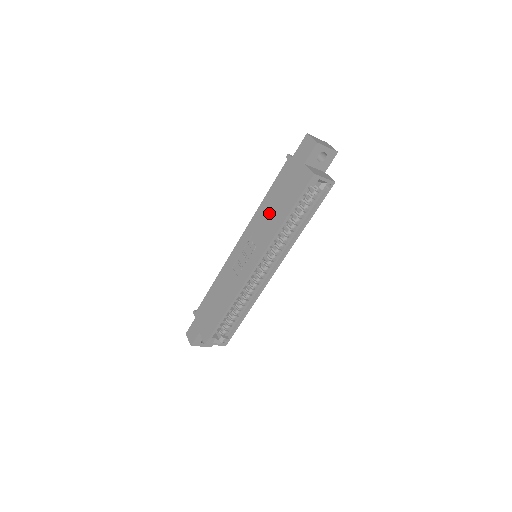
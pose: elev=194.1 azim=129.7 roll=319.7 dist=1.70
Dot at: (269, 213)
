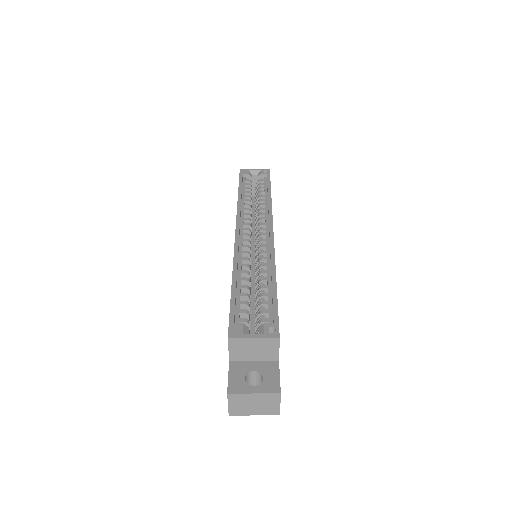
Dot at: occluded
